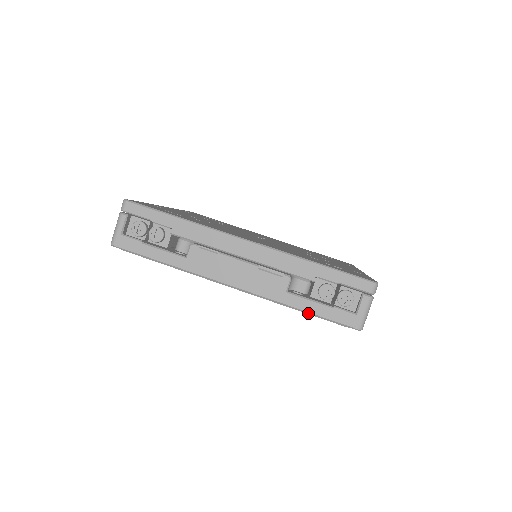
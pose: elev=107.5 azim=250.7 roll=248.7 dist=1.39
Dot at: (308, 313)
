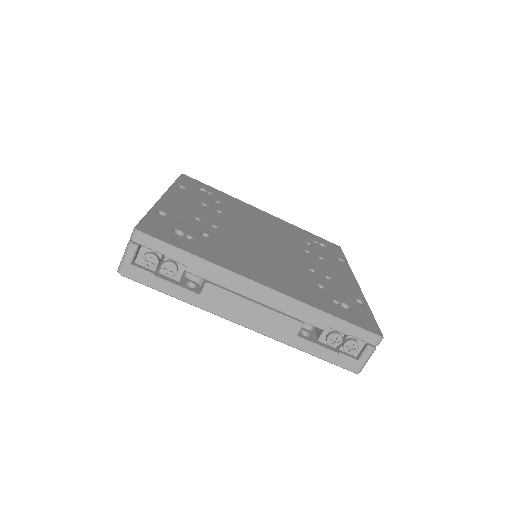
Dot at: occluded
